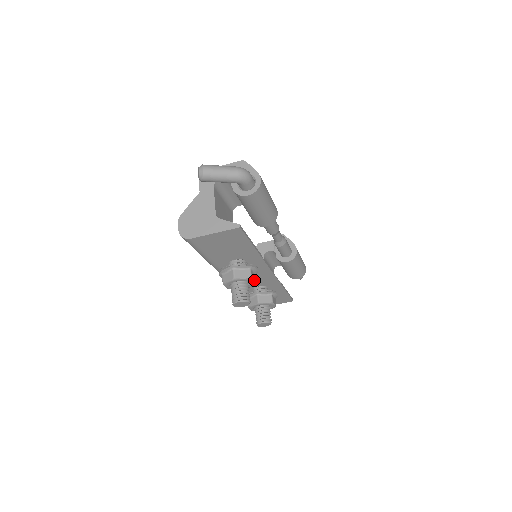
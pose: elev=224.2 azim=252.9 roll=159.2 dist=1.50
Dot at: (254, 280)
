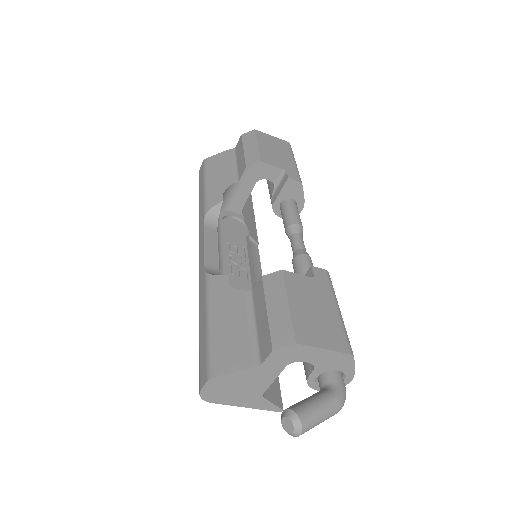
Dot at: occluded
